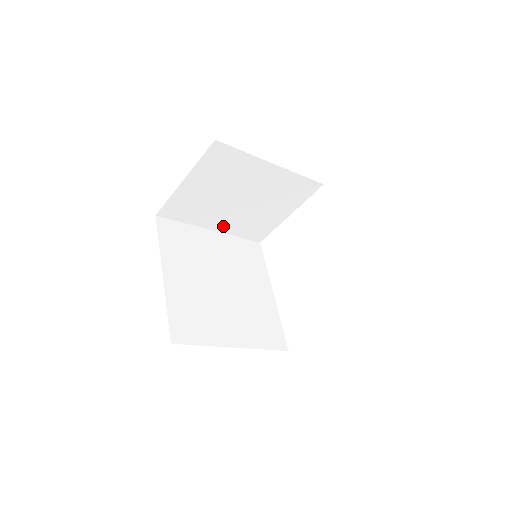
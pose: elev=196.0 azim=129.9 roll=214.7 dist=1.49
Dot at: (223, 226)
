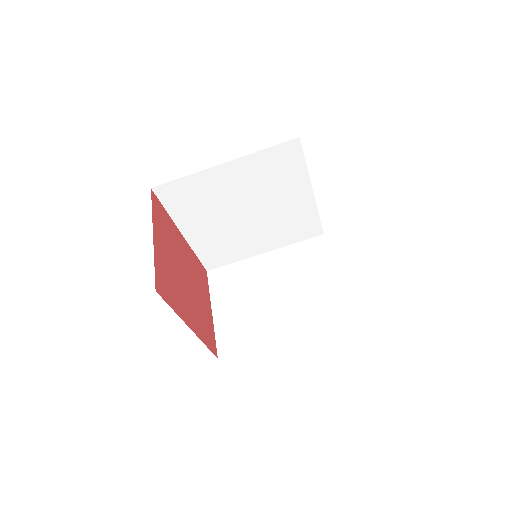
Dot at: (290, 328)
